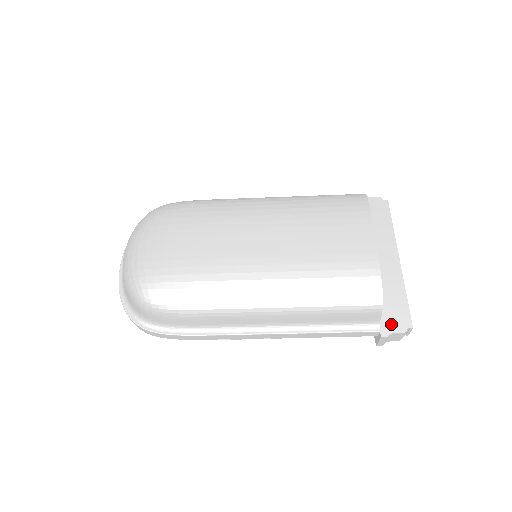
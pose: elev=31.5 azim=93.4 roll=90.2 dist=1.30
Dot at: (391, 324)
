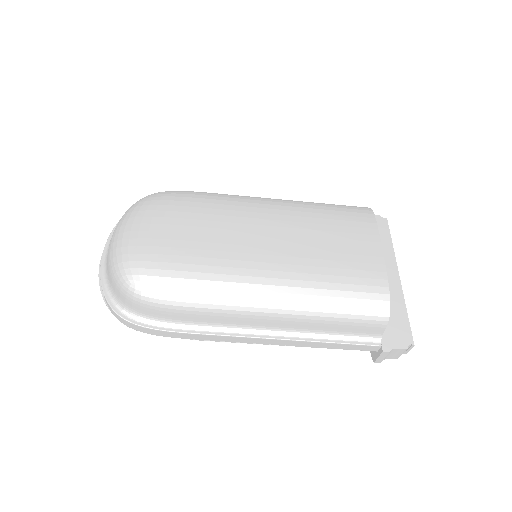
Dot at: (393, 339)
